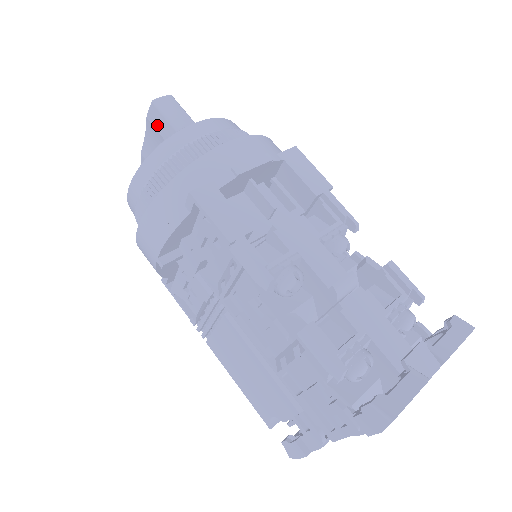
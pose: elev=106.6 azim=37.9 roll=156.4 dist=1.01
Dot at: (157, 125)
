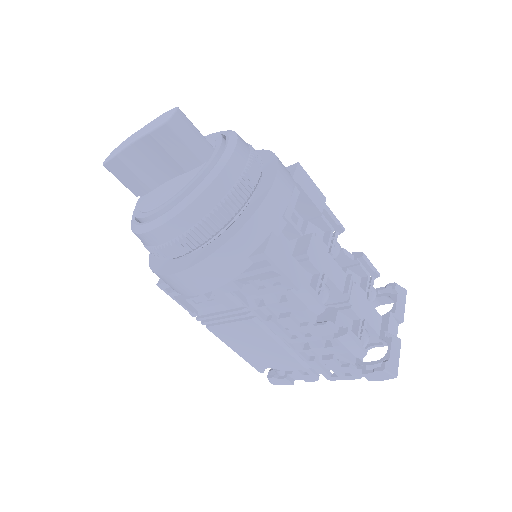
Dot at: (167, 146)
